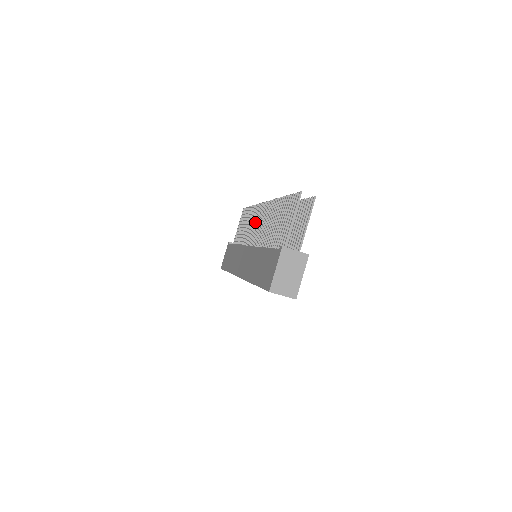
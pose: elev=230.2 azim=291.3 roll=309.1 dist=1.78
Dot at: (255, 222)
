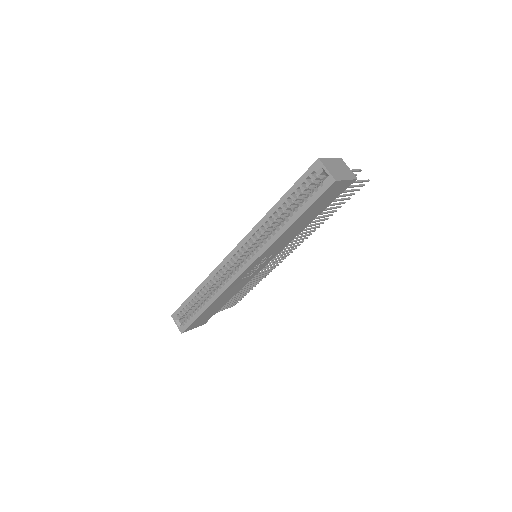
Dot at: occluded
